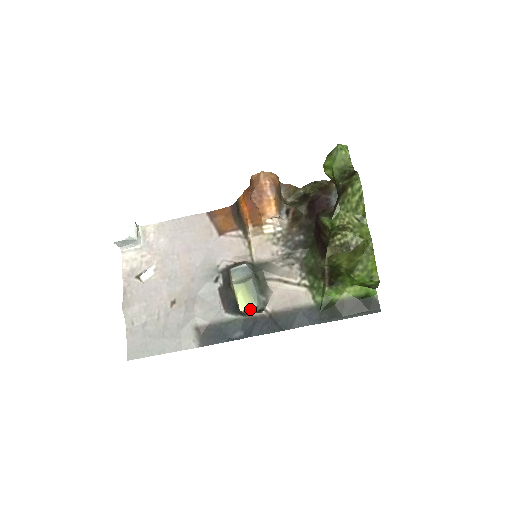
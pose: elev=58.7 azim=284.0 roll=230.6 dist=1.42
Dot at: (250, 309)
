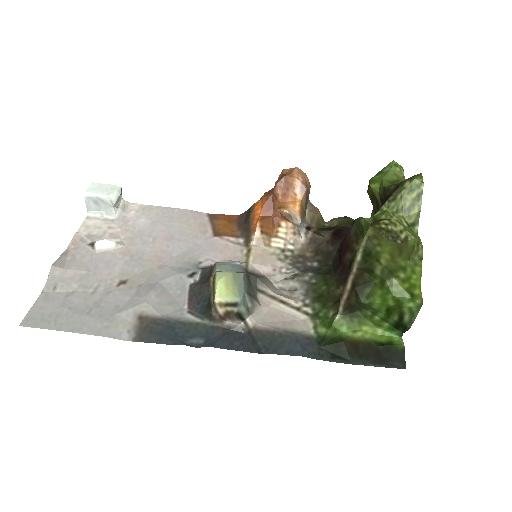
Dot at: (229, 303)
